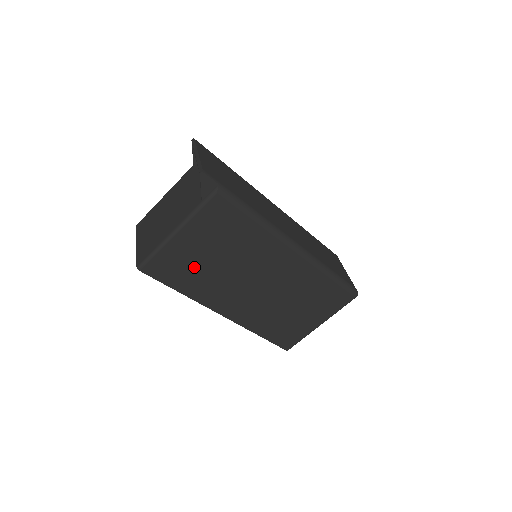
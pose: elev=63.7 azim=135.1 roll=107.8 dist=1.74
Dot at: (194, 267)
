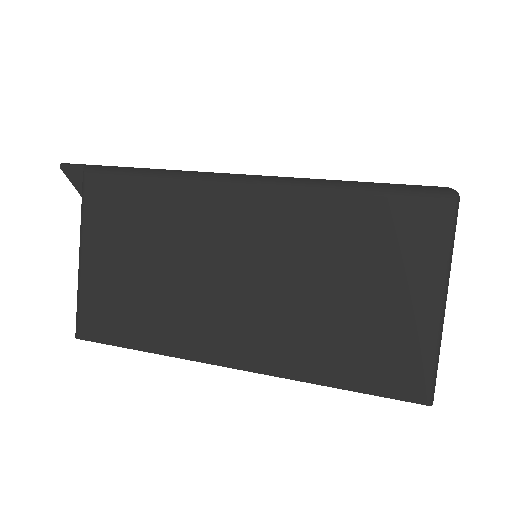
Dot at: (132, 297)
